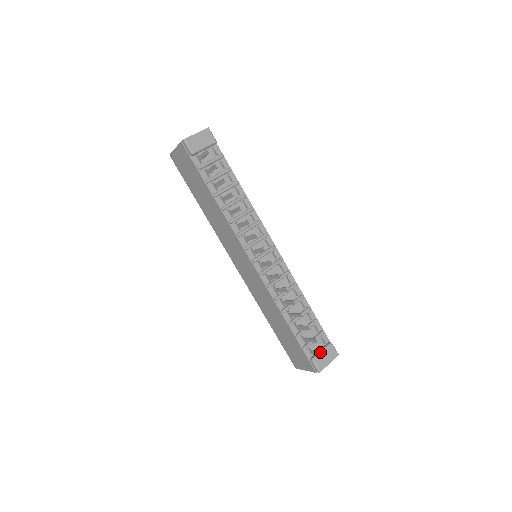
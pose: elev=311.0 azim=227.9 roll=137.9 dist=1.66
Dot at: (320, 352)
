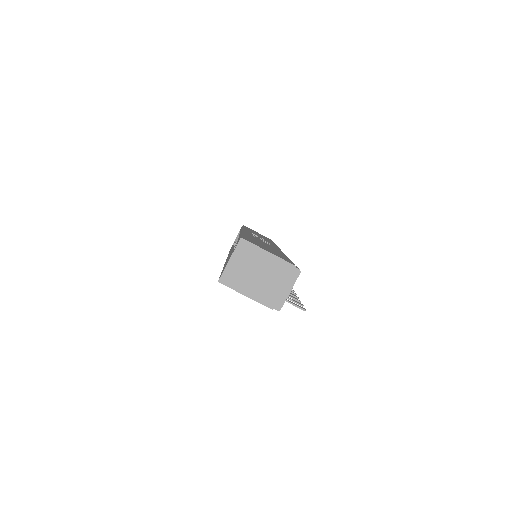
Dot at: occluded
